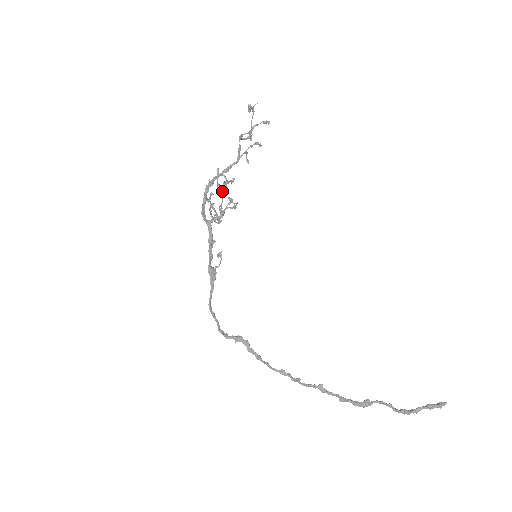
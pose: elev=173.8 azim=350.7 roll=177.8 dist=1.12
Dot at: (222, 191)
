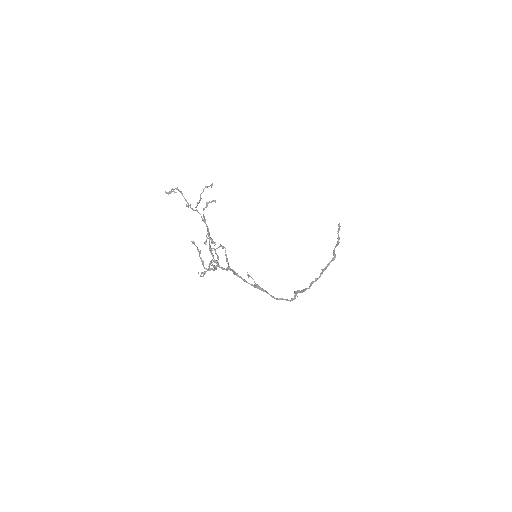
Dot at: (200, 252)
